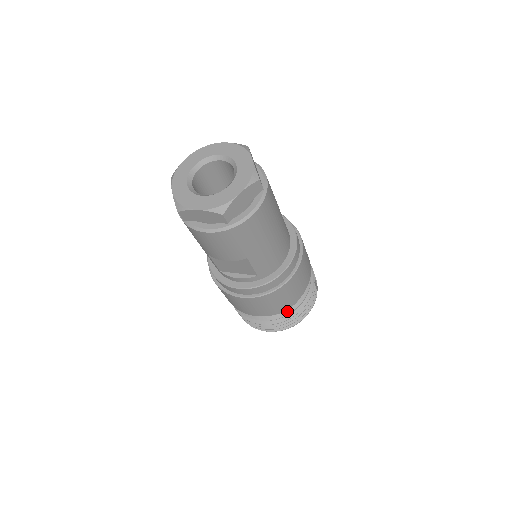
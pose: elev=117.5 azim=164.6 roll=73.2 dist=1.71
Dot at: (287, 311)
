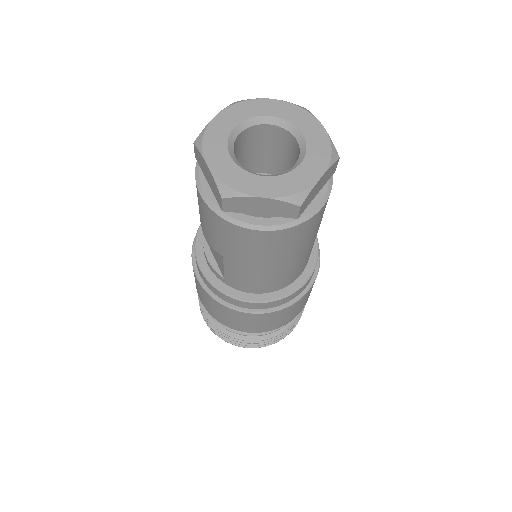
Dot at: occluded
